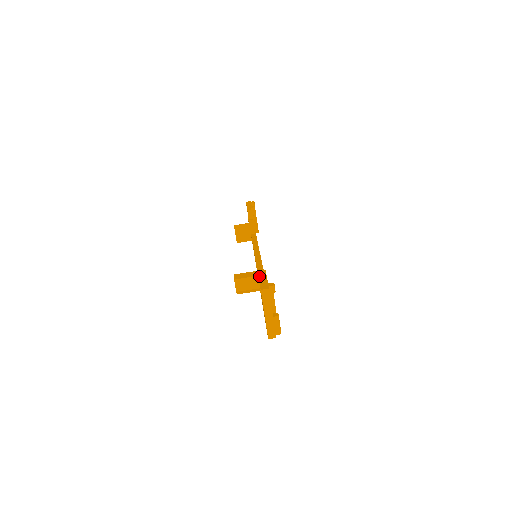
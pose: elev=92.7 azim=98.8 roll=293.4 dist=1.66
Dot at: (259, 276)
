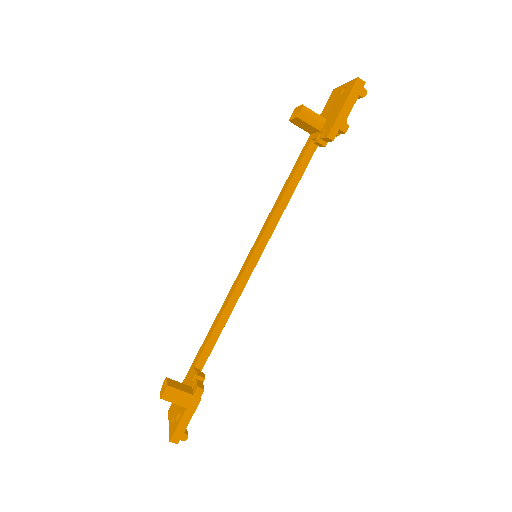
Dot at: (186, 411)
